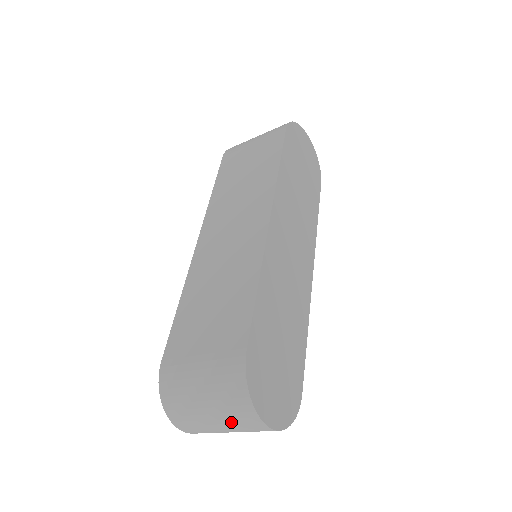
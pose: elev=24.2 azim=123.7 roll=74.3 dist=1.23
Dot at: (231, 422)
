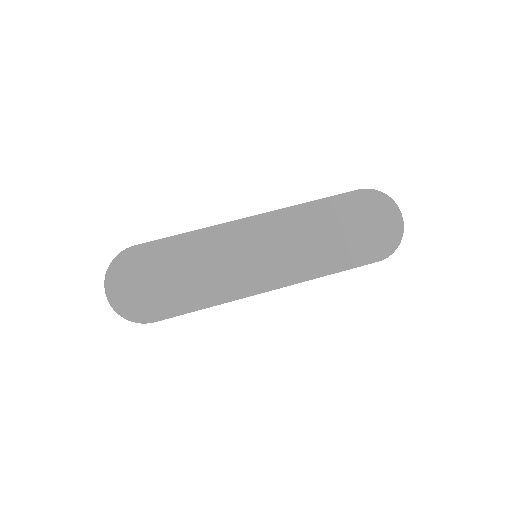
Dot at: occluded
